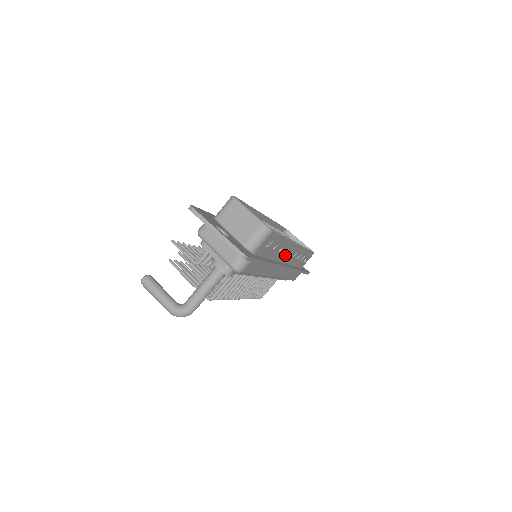
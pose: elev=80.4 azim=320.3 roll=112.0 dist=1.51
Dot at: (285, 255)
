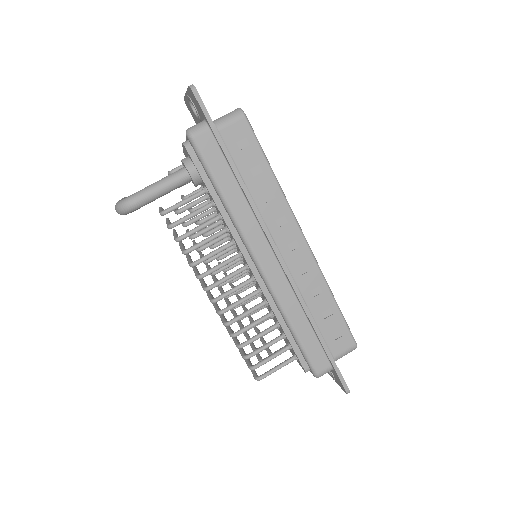
Dot at: (282, 236)
